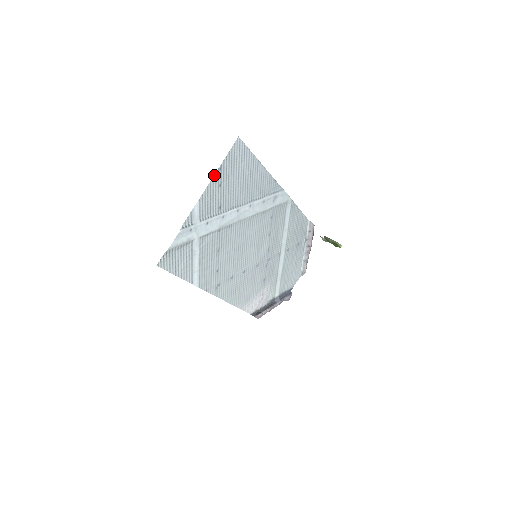
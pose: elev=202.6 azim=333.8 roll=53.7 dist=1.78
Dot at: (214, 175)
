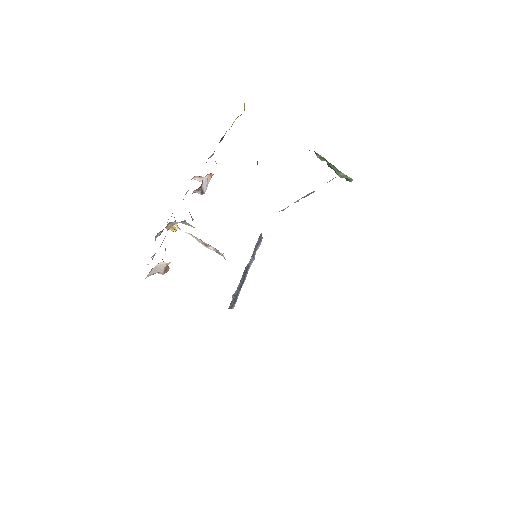
Dot at: occluded
